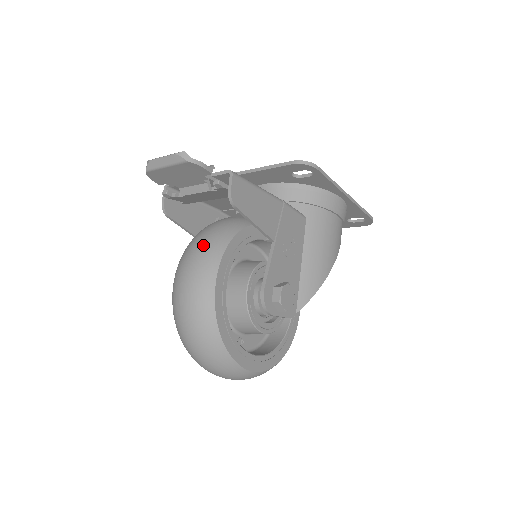
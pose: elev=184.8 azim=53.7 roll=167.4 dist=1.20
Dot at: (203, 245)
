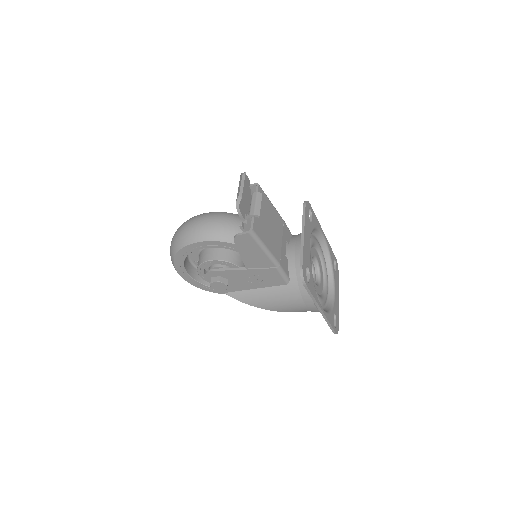
Dot at: (219, 226)
